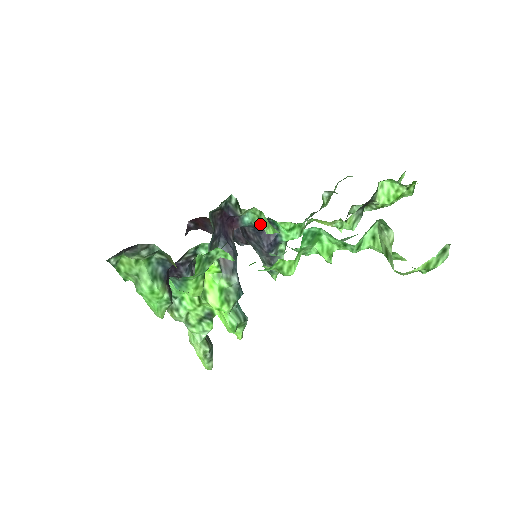
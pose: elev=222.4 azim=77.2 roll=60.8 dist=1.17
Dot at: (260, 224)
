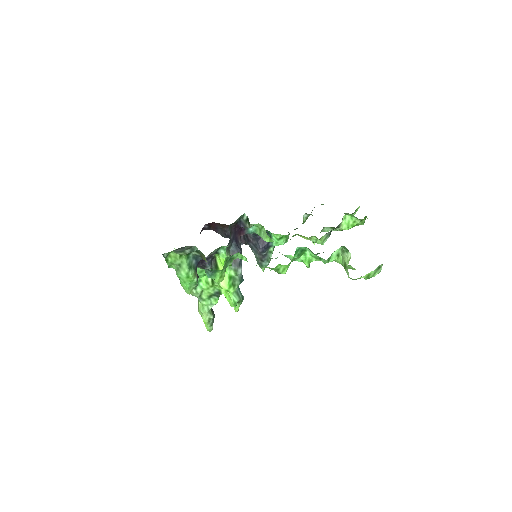
Dot at: (260, 234)
